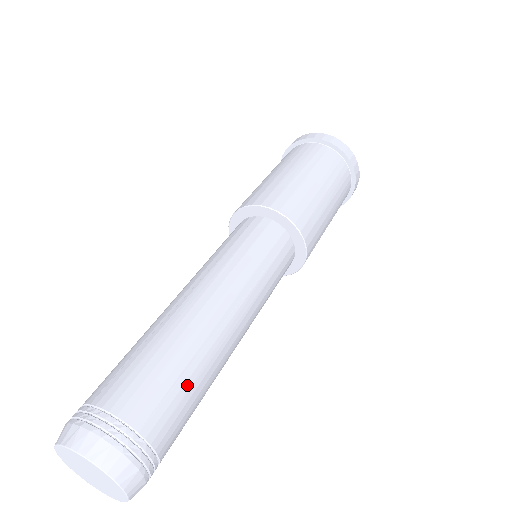
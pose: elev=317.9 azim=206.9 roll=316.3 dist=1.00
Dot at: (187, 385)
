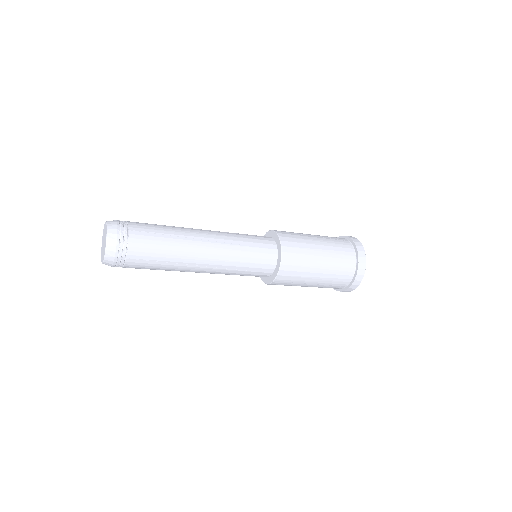
Dot at: (162, 239)
